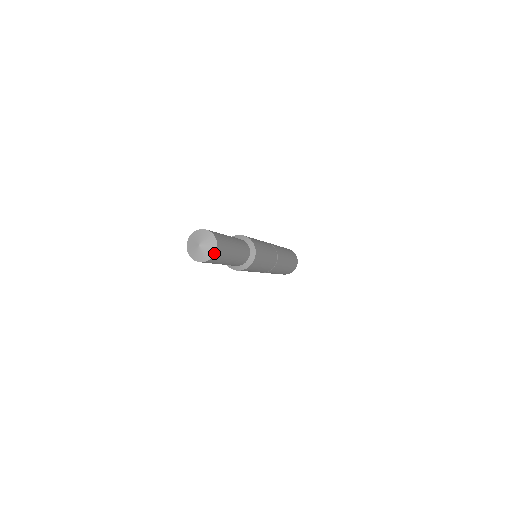
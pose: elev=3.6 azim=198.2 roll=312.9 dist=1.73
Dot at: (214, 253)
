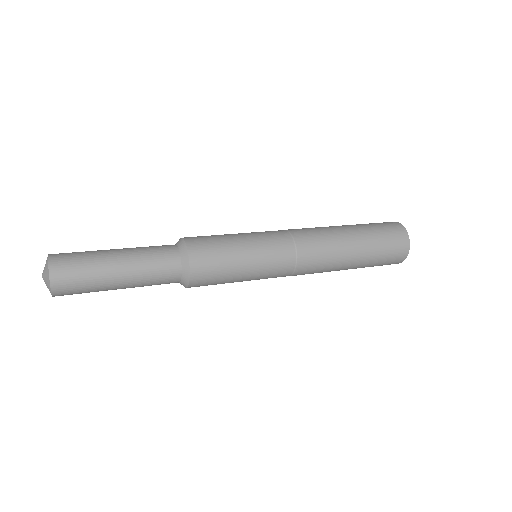
Dot at: (49, 281)
